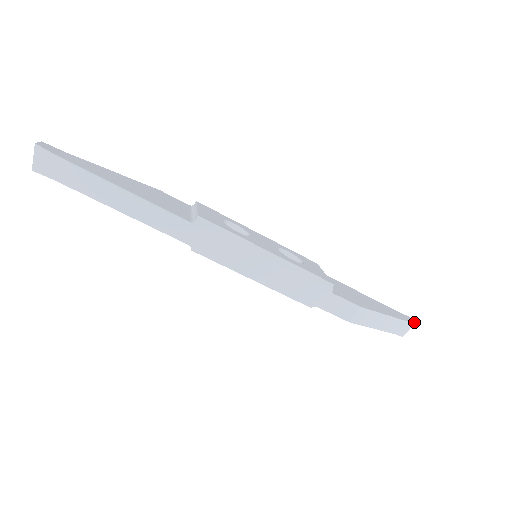
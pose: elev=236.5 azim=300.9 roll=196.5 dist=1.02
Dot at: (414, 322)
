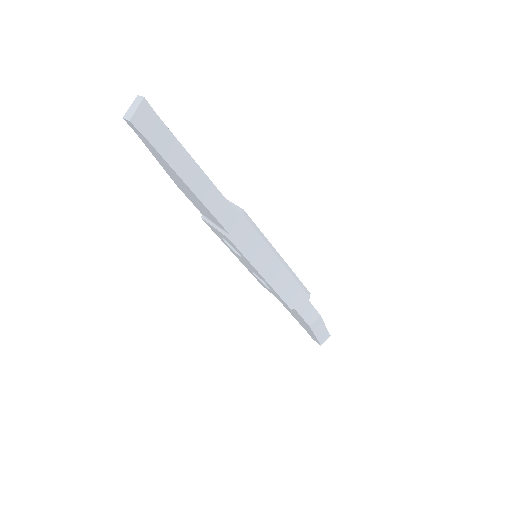
Dot at: (330, 335)
